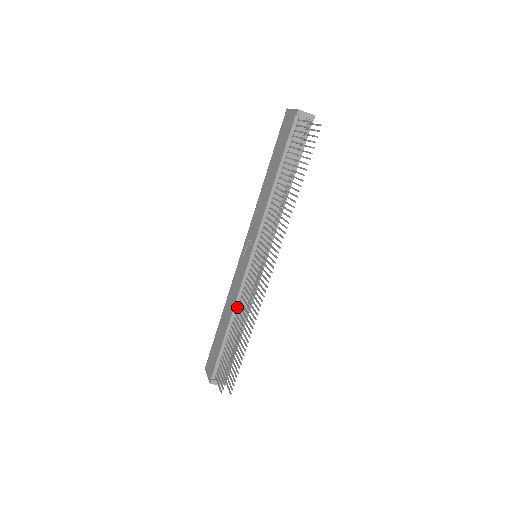
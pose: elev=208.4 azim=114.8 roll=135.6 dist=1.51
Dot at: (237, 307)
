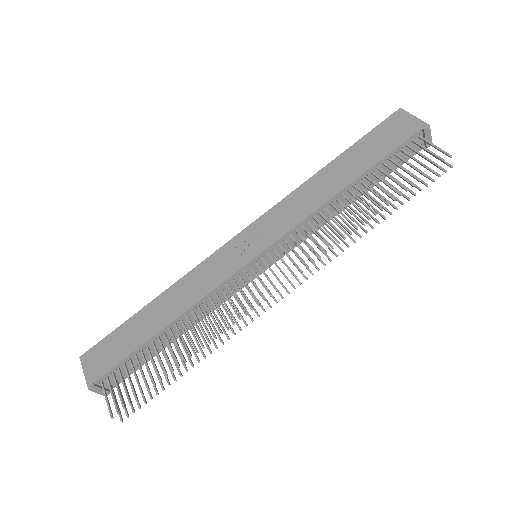
Dot at: (195, 308)
